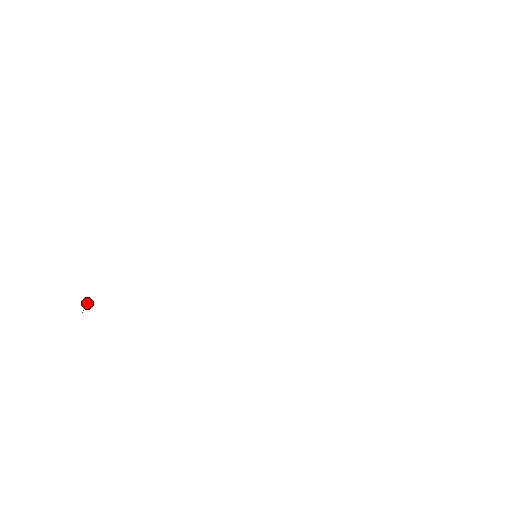
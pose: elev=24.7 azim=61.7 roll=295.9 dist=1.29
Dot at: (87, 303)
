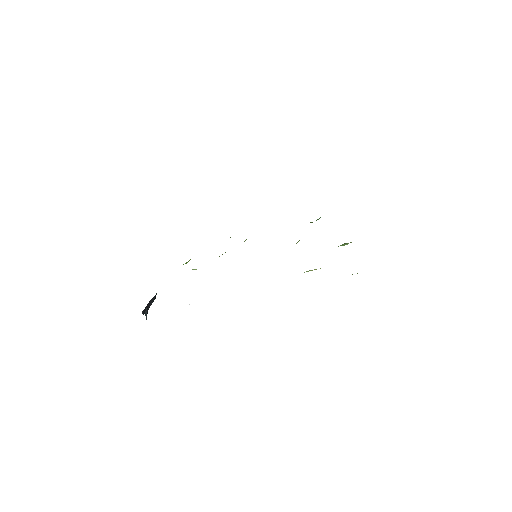
Dot at: (147, 309)
